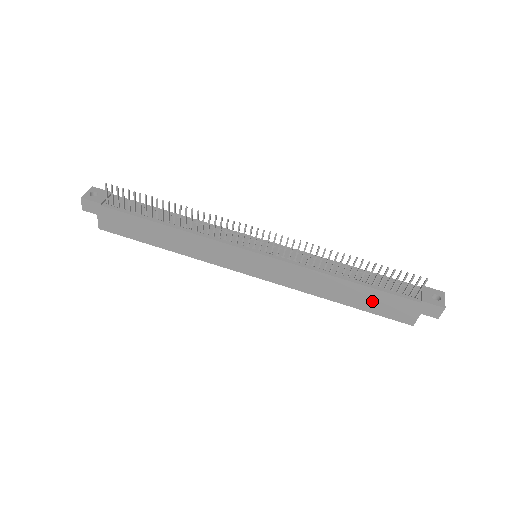
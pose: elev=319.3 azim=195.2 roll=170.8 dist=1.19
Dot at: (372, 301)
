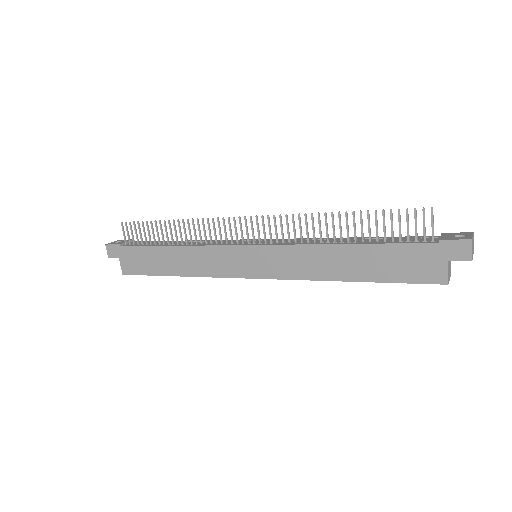
Dot at: (384, 264)
